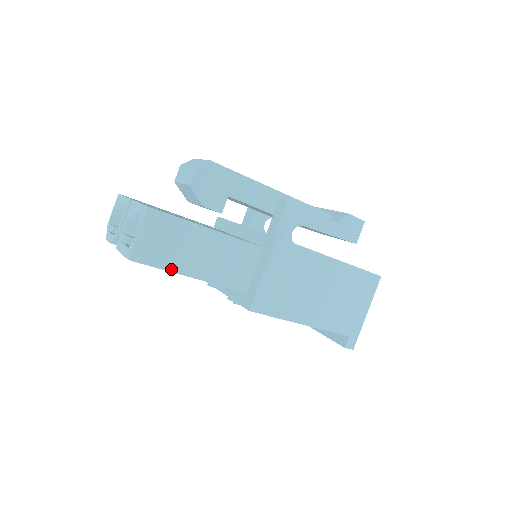
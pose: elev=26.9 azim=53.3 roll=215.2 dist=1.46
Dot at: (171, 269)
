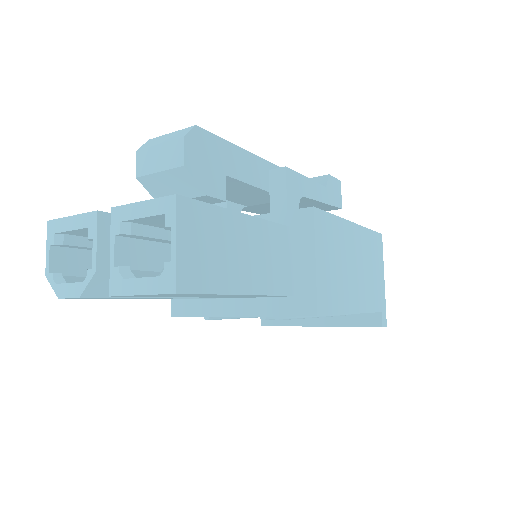
Dot at: (226, 290)
